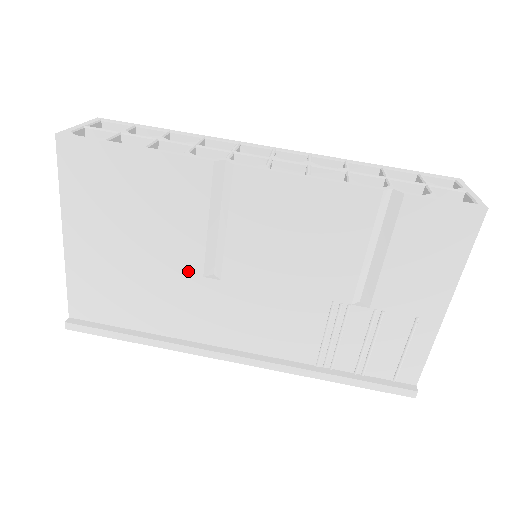
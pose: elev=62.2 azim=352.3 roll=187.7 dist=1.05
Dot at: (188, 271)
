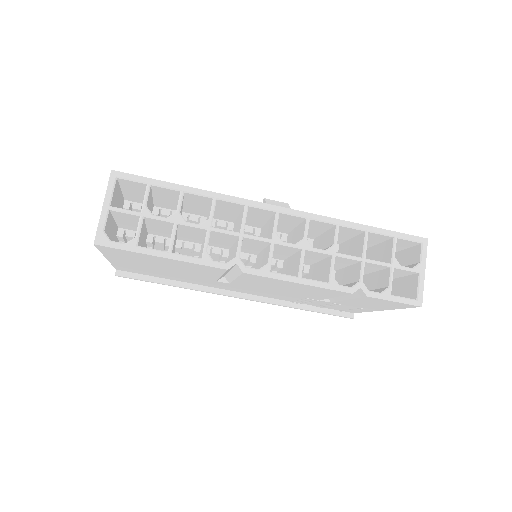
Dot at: (205, 279)
